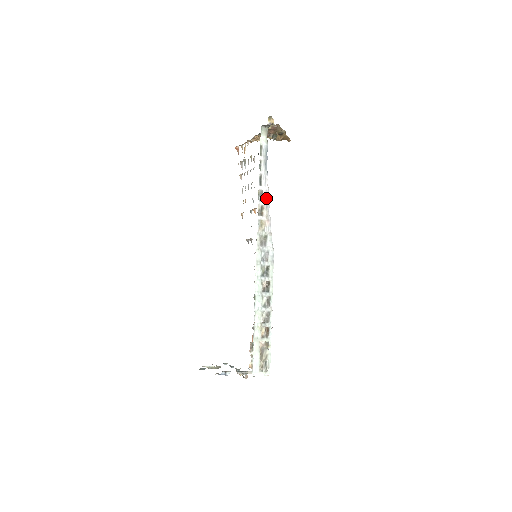
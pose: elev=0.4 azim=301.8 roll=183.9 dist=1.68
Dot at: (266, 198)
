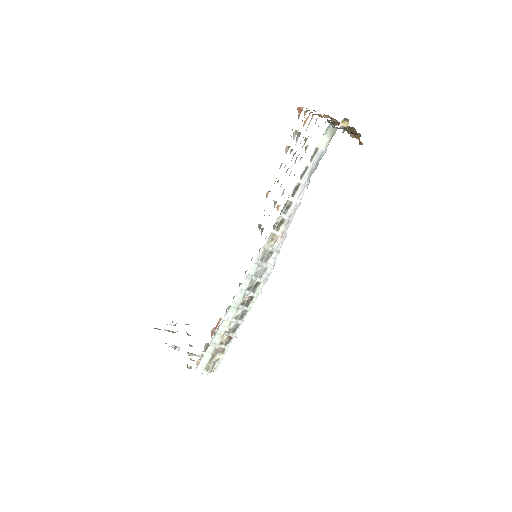
Dot at: (292, 212)
